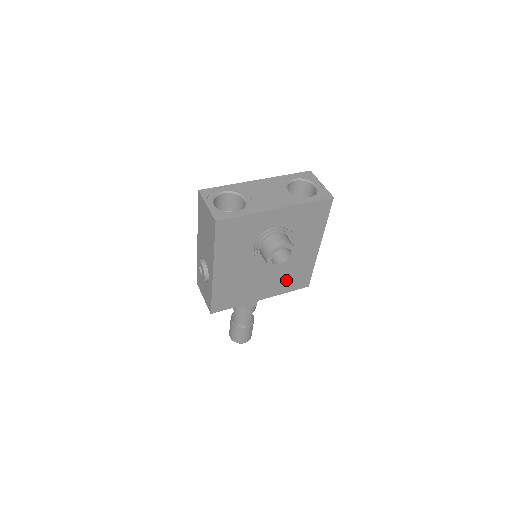
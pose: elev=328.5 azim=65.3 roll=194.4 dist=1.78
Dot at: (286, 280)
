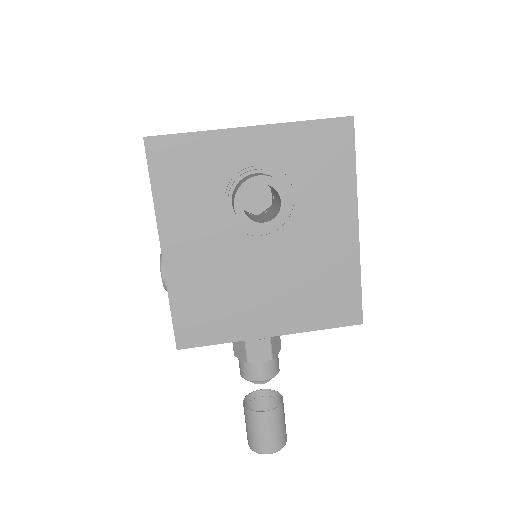
Dot at: (310, 298)
